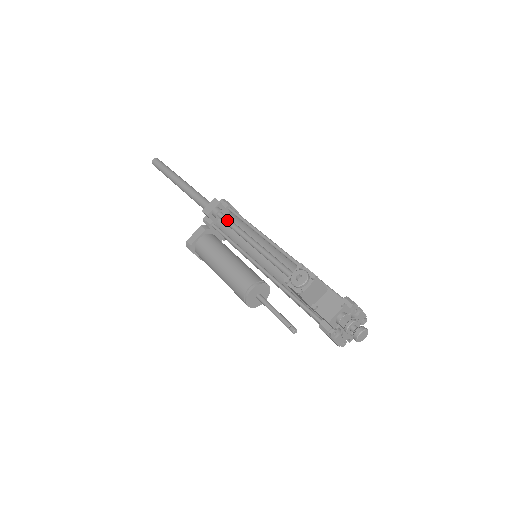
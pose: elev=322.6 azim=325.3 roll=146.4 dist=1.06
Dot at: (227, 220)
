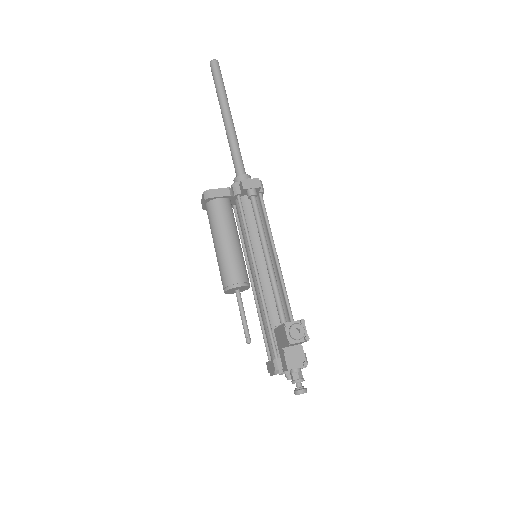
Dot at: (257, 210)
